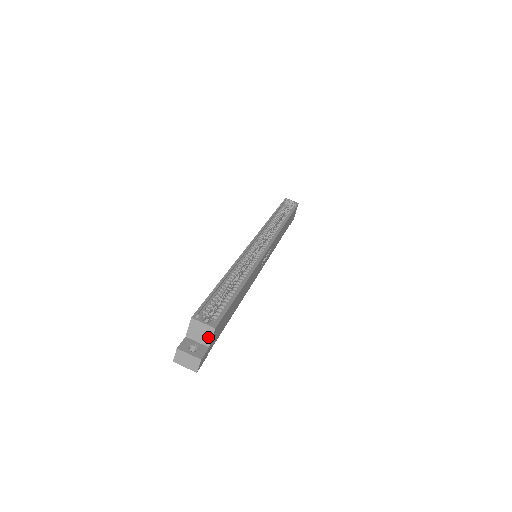
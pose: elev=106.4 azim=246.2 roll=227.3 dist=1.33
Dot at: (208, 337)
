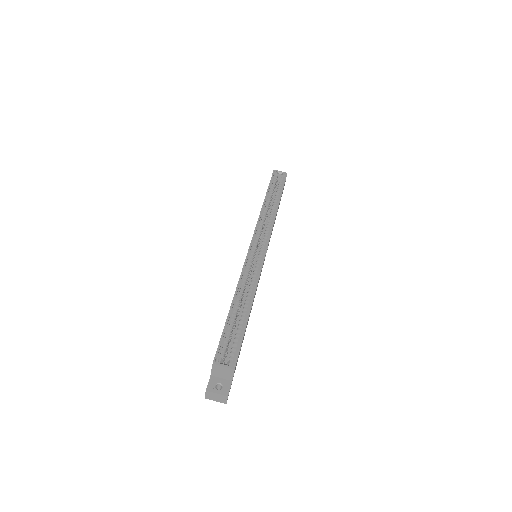
Dot at: (230, 375)
